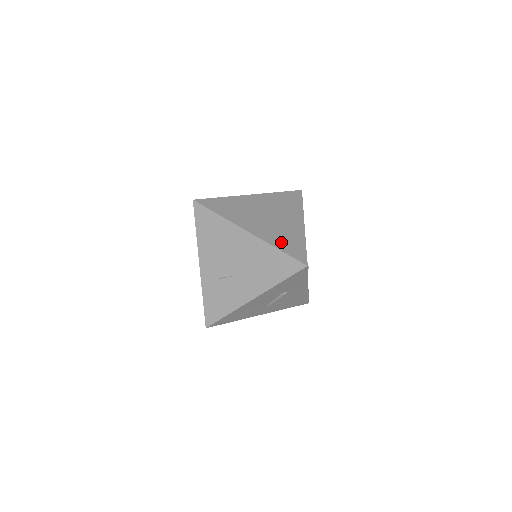
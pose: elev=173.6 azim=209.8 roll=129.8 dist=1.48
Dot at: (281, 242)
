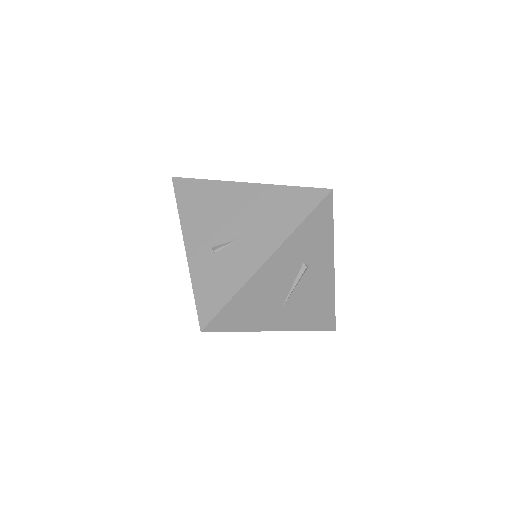
Dot at: occluded
